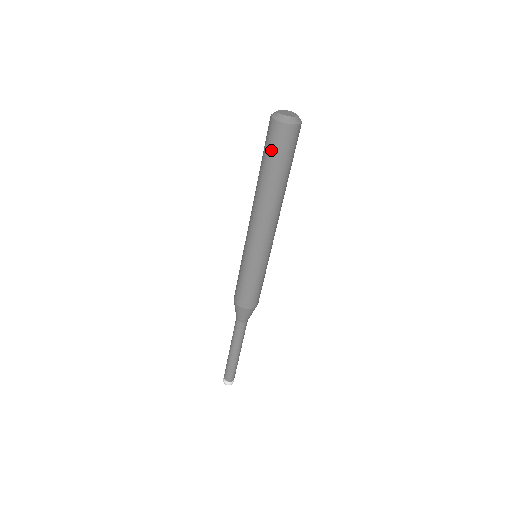
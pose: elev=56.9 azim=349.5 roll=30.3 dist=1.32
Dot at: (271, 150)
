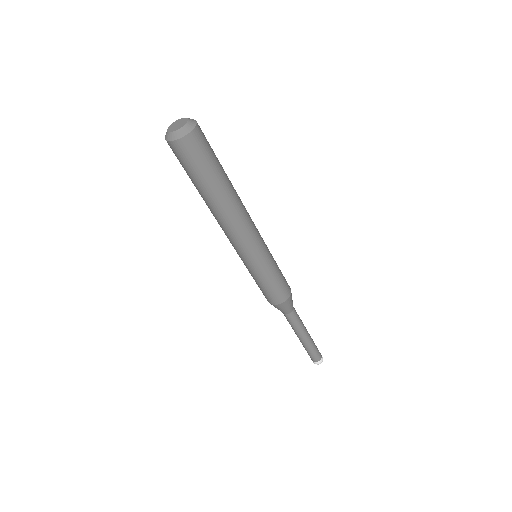
Dot at: (199, 165)
